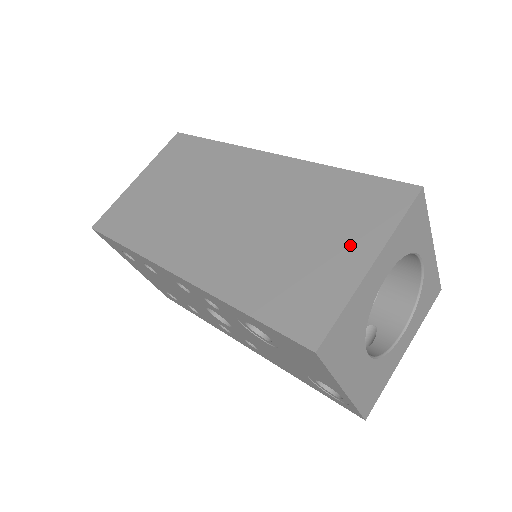
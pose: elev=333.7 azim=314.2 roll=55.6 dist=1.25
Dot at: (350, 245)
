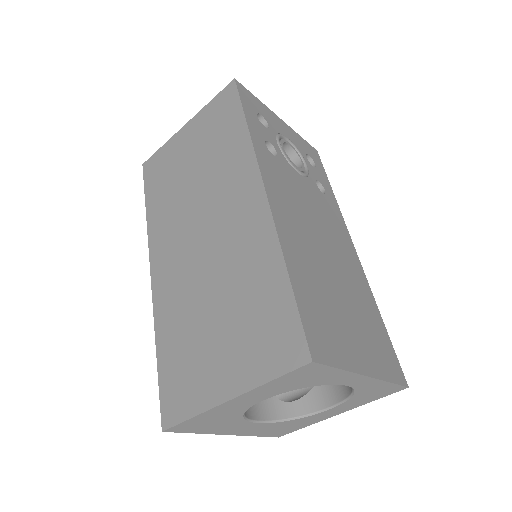
Dot at: (231, 365)
